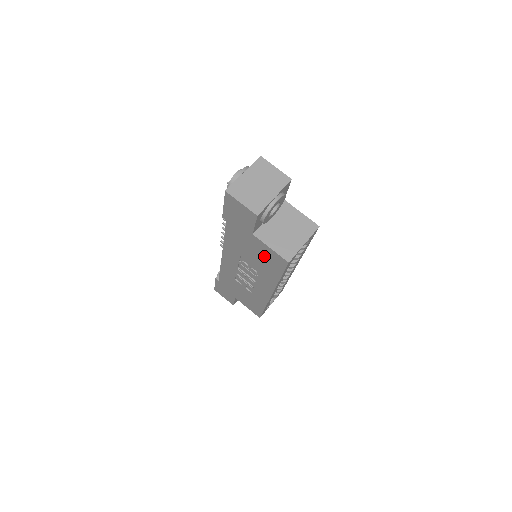
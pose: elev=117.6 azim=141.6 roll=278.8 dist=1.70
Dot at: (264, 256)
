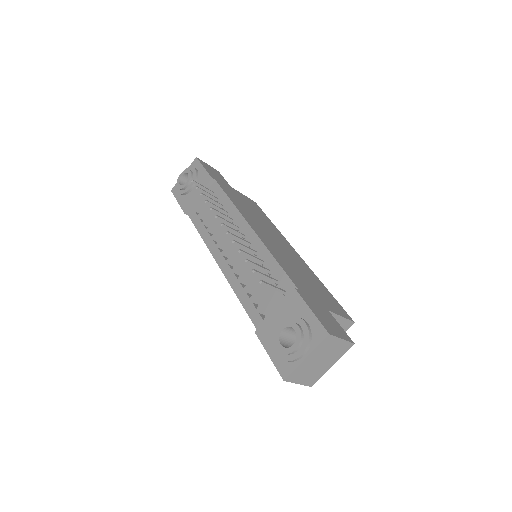
Dot at: occluded
